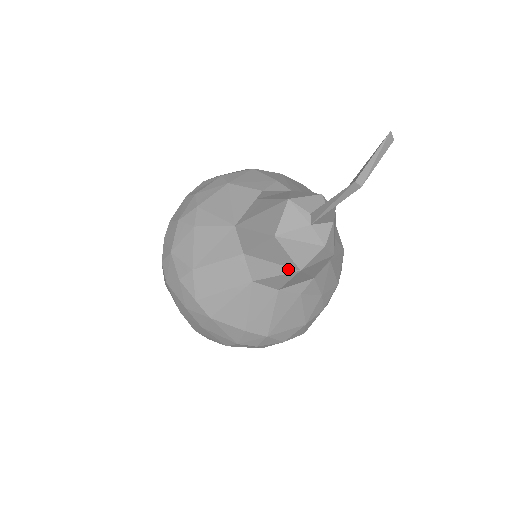
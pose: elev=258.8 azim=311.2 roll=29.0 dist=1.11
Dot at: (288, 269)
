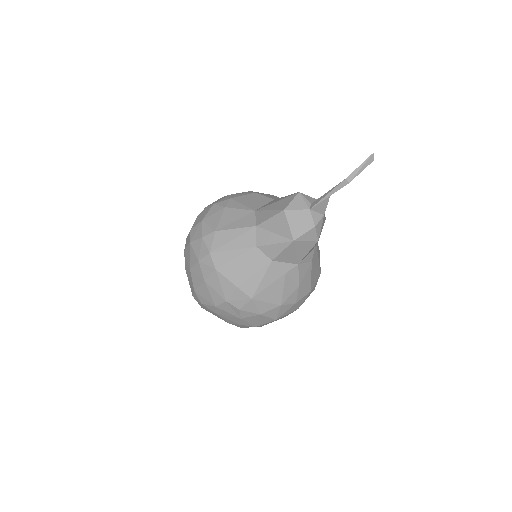
Dot at: (285, 239)
